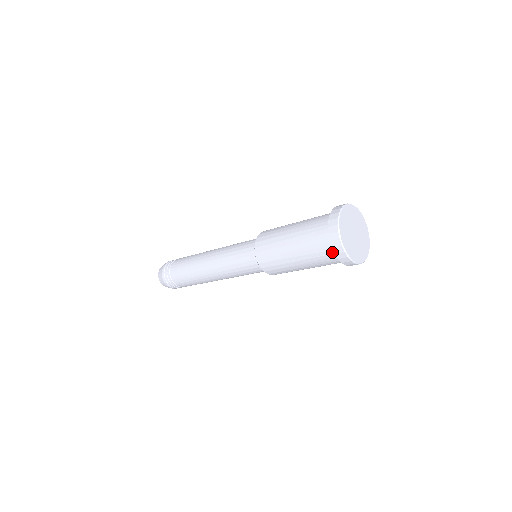
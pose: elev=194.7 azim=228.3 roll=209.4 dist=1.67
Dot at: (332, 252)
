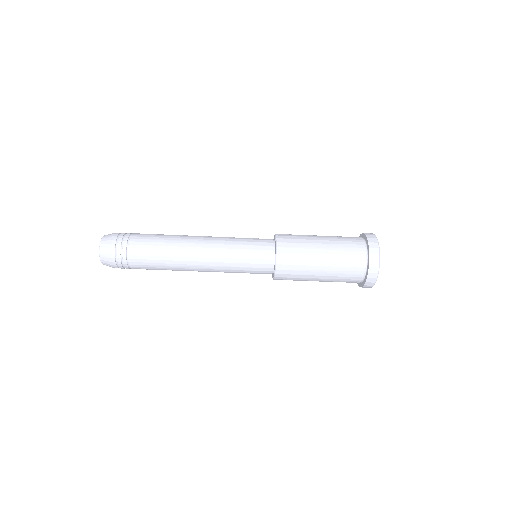
Dot at: (363, 266)
